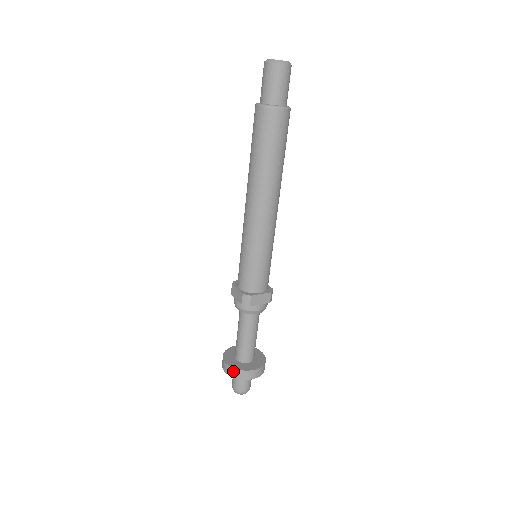
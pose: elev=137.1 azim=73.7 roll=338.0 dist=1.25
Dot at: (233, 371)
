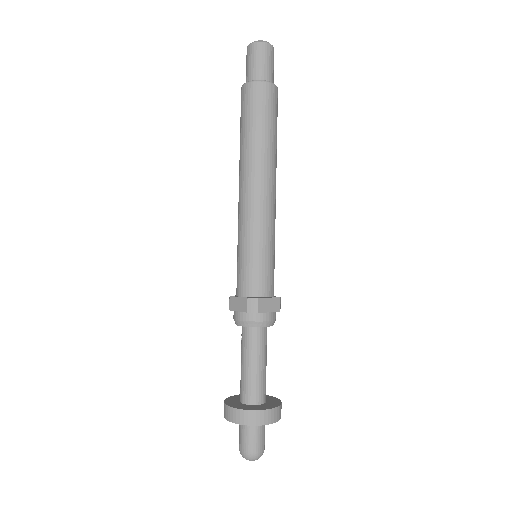
Dot at: (243, 415)
